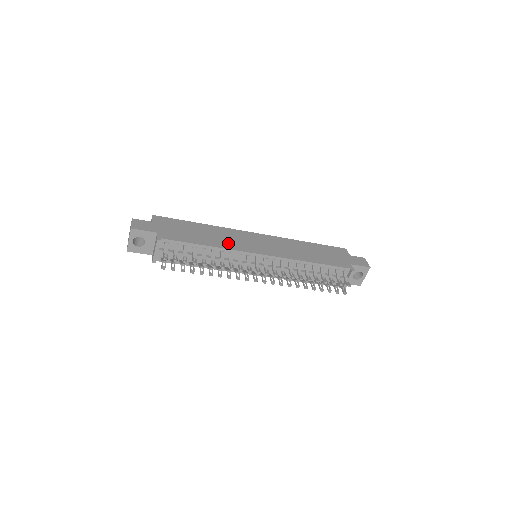
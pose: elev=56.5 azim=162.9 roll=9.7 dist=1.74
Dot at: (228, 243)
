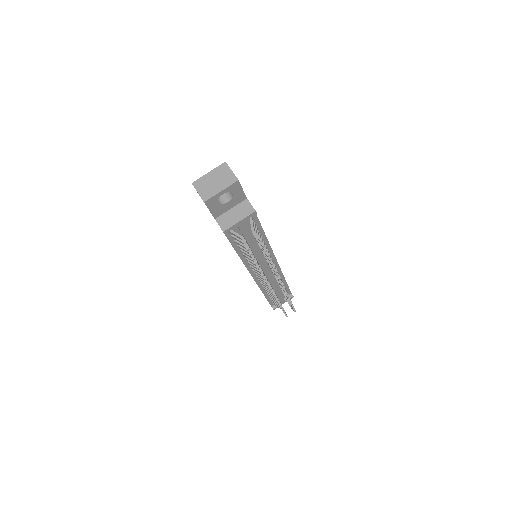
Dot at: occluded
